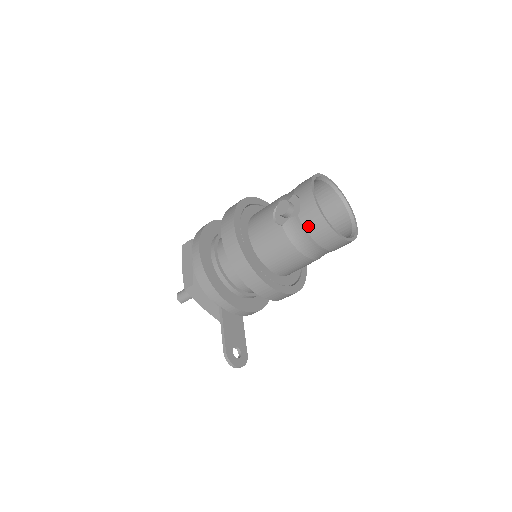
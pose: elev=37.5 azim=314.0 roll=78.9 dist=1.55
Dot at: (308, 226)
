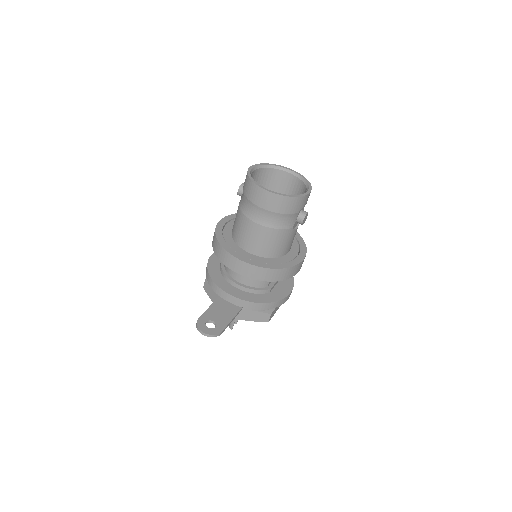
Dot at: (244, 190)
